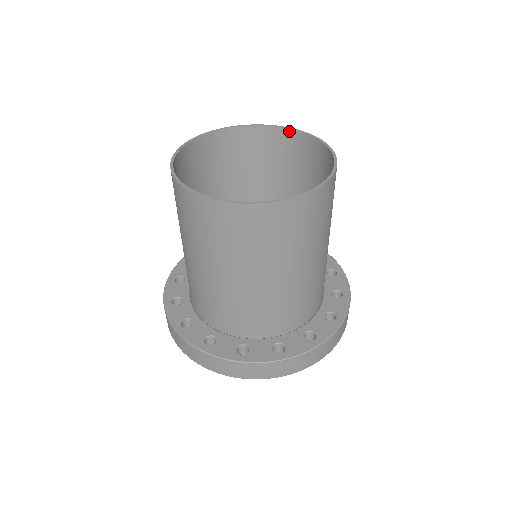
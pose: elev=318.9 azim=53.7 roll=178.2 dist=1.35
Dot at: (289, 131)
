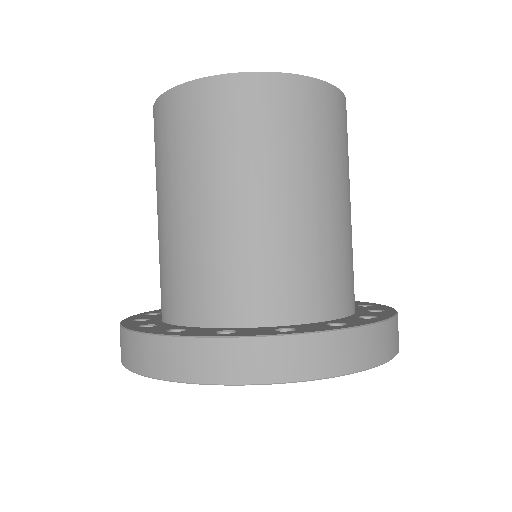
Dot at: occluded
